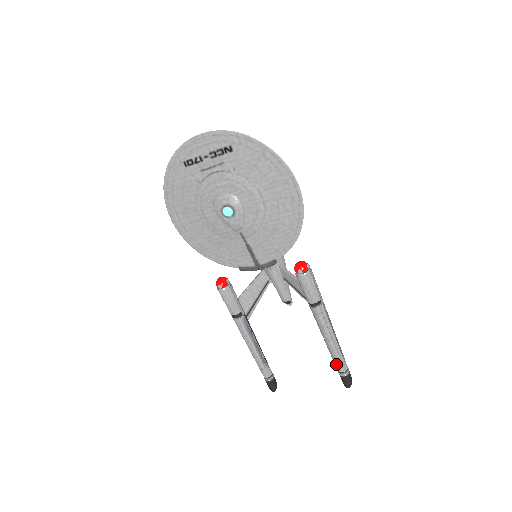
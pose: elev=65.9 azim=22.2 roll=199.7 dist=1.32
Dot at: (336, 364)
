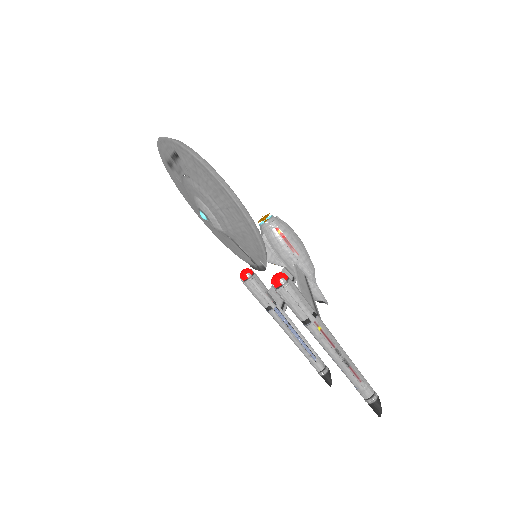
Dot at: occluded
